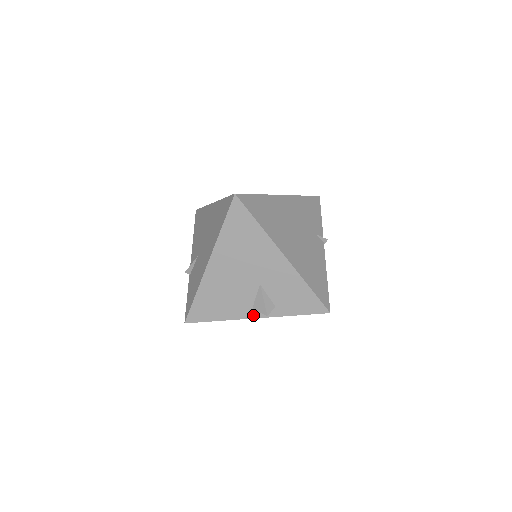
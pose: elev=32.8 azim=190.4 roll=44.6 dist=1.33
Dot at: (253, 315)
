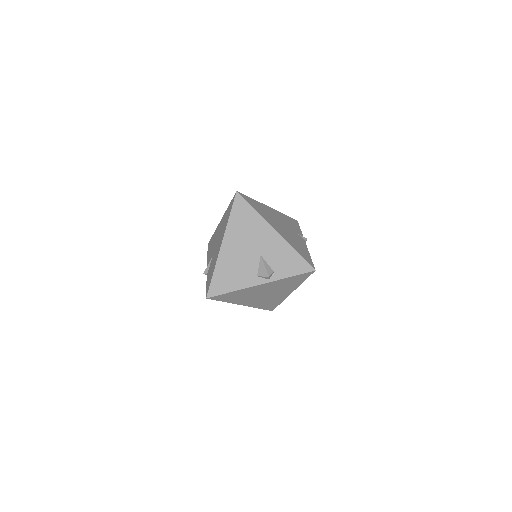
Dot at: (258, 282)
